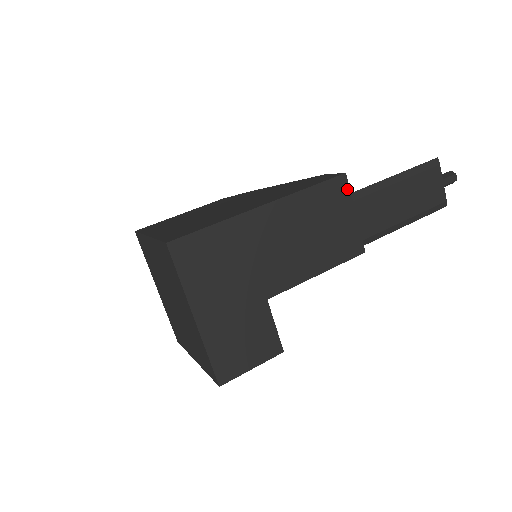
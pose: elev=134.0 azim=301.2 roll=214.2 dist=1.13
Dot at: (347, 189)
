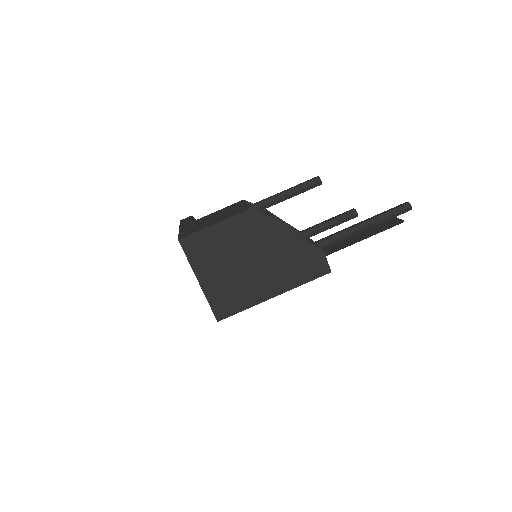
Dot at: occluded
